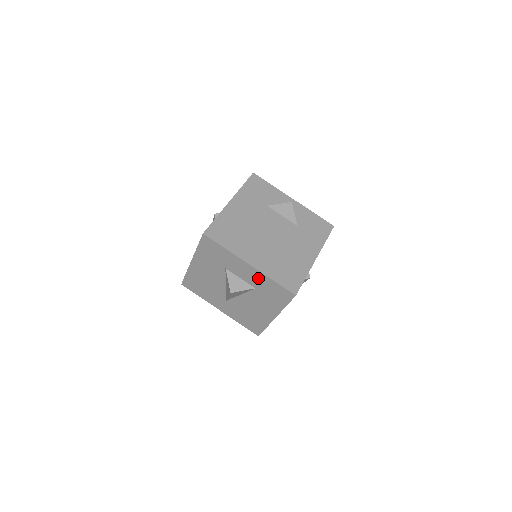
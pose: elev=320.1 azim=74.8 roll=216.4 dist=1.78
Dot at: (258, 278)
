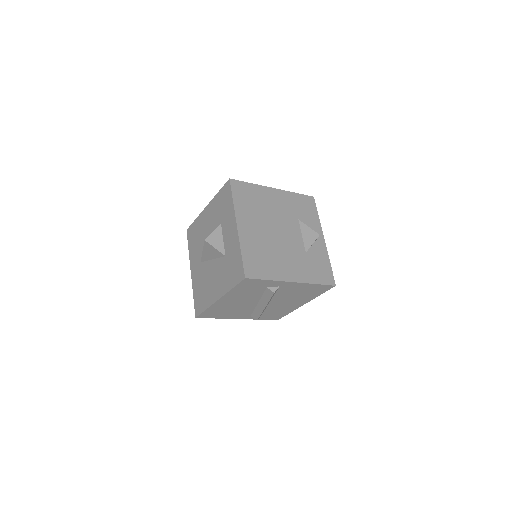
Dot at: (234, 244)
